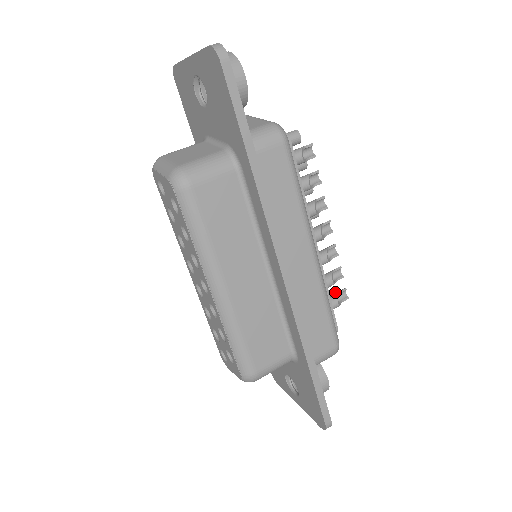
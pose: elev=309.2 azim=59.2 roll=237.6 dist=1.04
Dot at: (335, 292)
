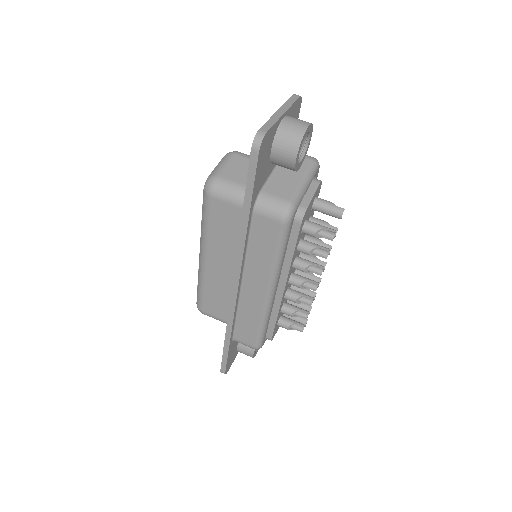
Dot at: (307, 319)
